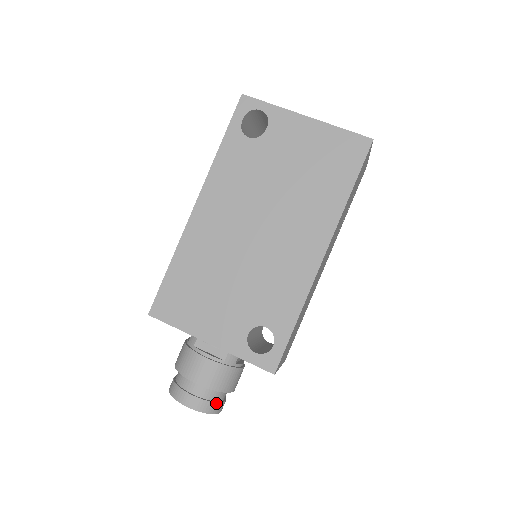
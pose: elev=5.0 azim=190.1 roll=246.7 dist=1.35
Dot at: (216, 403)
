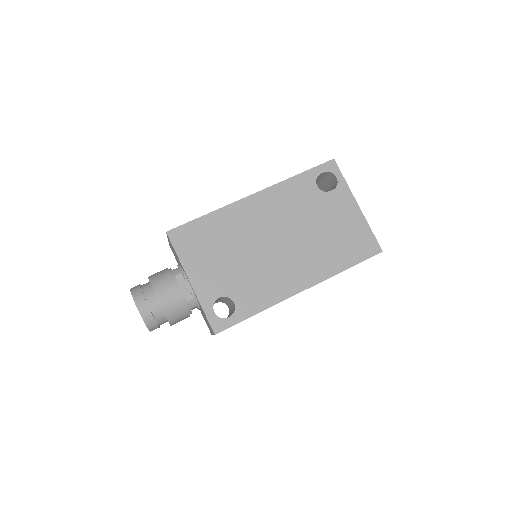
Dot at: (156, 323)
